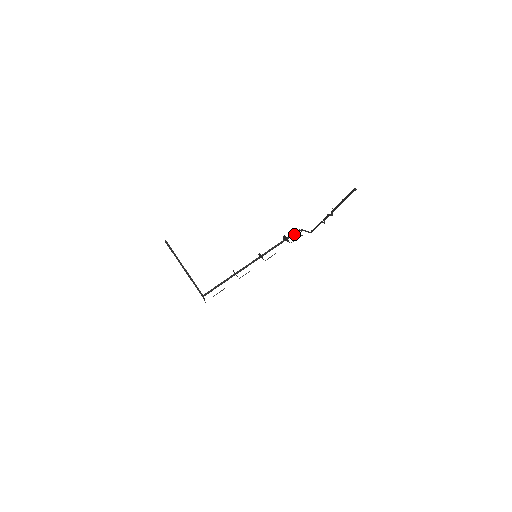
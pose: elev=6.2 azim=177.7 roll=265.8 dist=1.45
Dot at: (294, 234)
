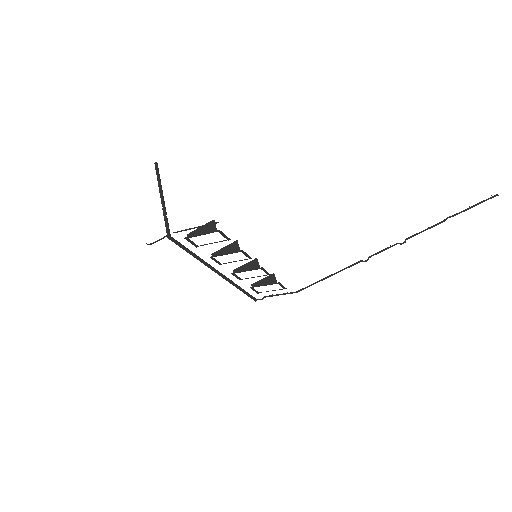
Dot at: (252, 297)
